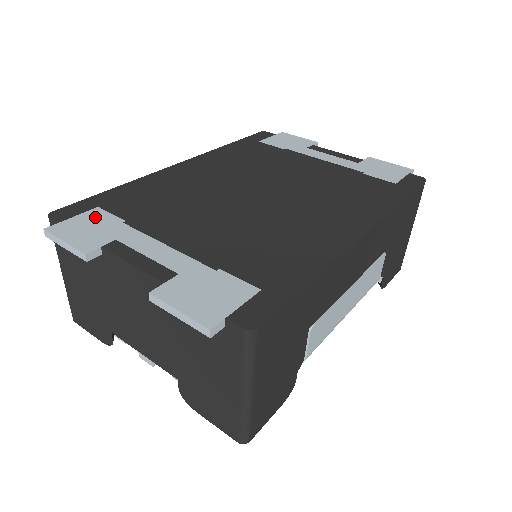
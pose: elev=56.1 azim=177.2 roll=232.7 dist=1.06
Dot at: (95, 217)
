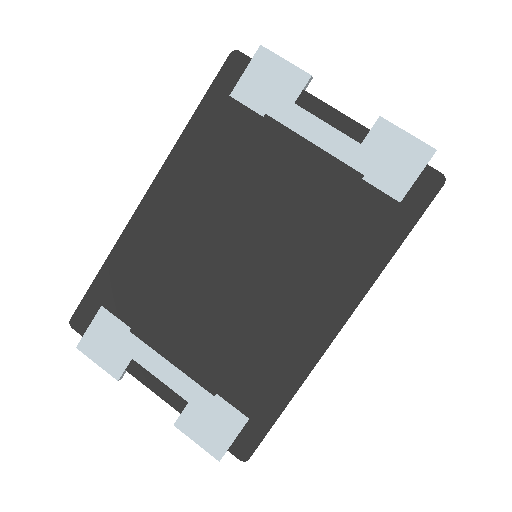
Dot at: (105, 325)
